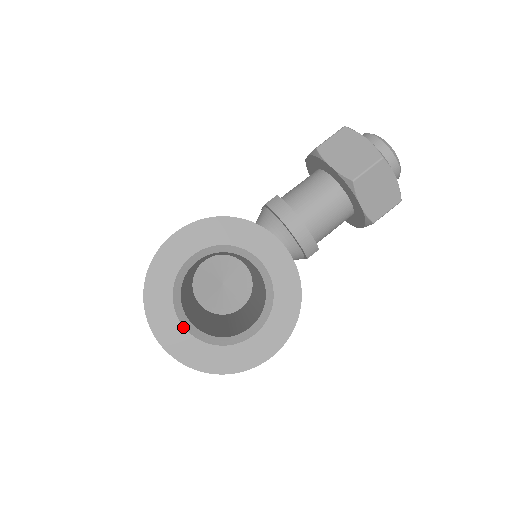
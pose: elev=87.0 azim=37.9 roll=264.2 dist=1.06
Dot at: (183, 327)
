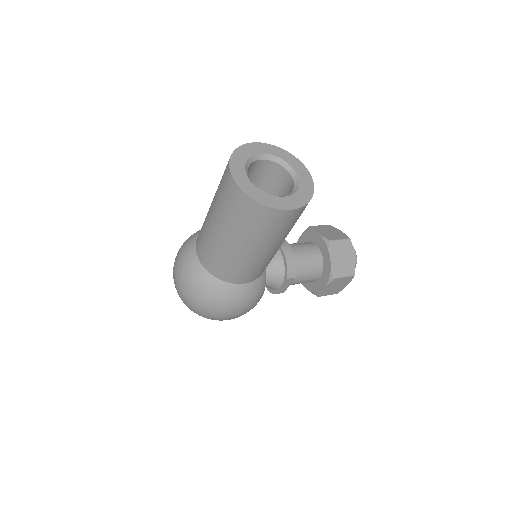
Dot at: (247, 175)
